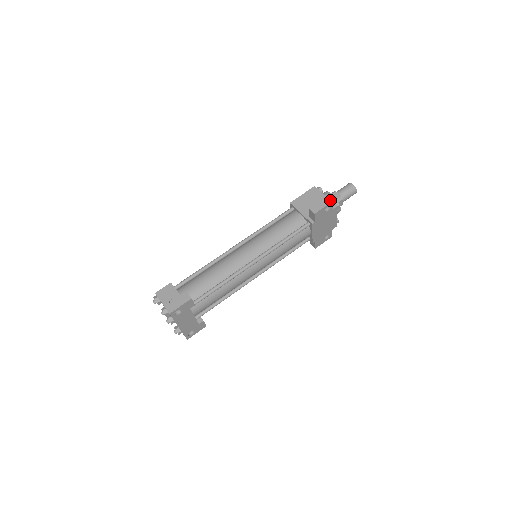
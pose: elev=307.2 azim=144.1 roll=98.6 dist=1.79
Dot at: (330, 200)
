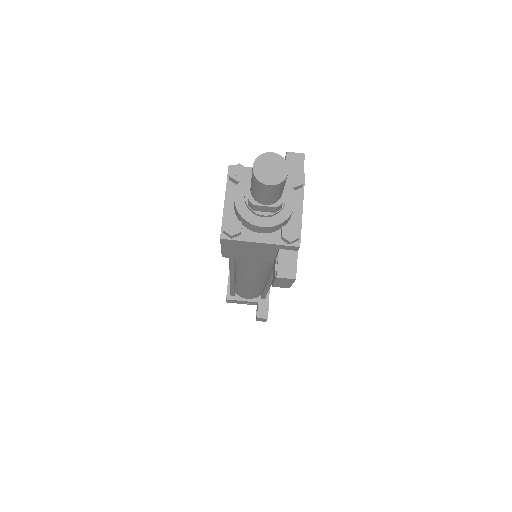
Dot at: (289, 280)
